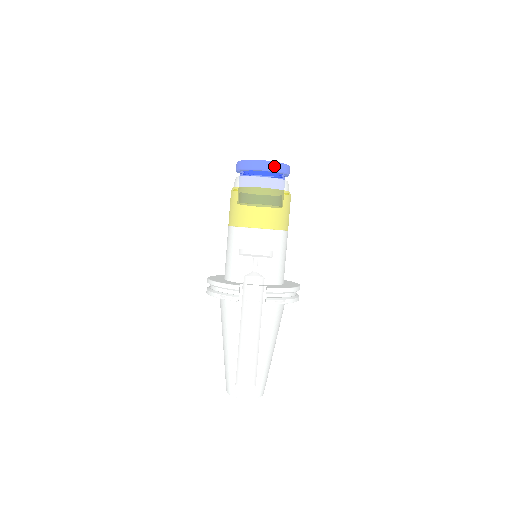
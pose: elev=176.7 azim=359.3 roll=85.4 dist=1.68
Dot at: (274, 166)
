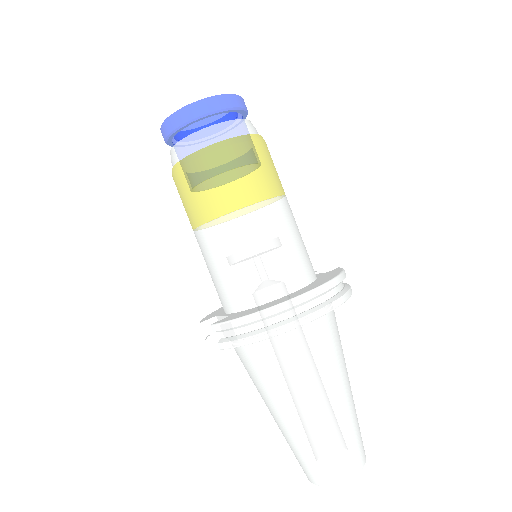
Dot at: (170, 124)
